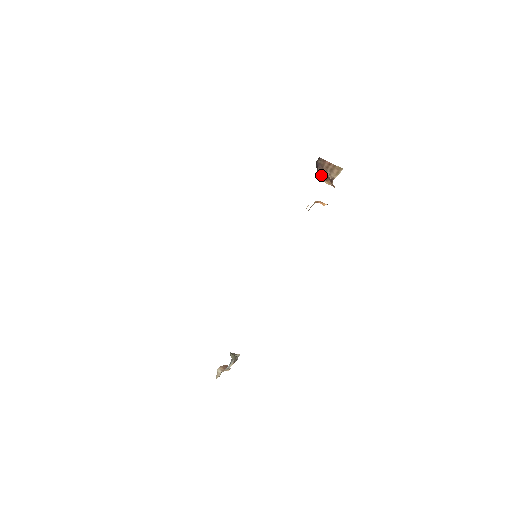
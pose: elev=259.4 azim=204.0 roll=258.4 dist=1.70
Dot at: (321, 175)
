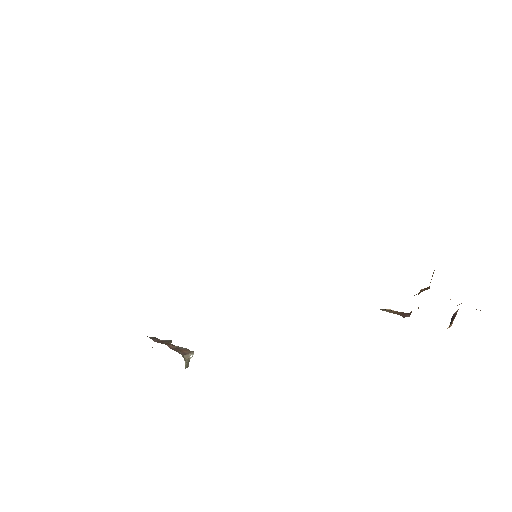
Dot at: (451, 323)
